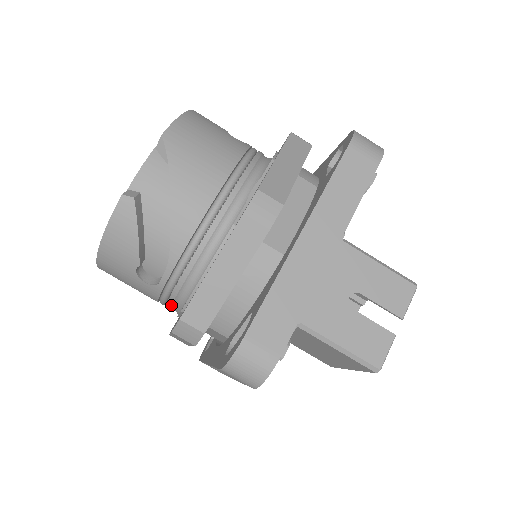
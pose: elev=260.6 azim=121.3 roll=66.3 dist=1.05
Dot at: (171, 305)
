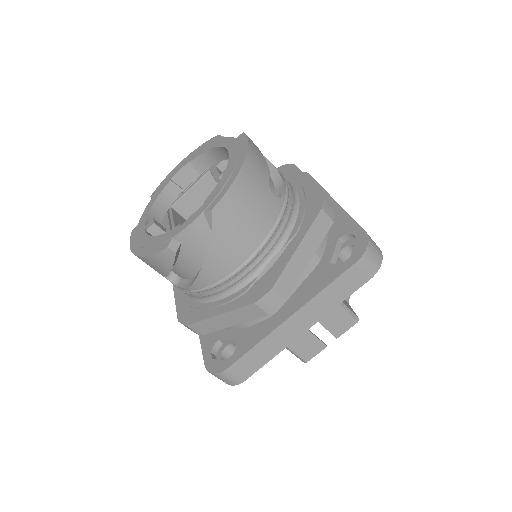
Dot at: occluded
